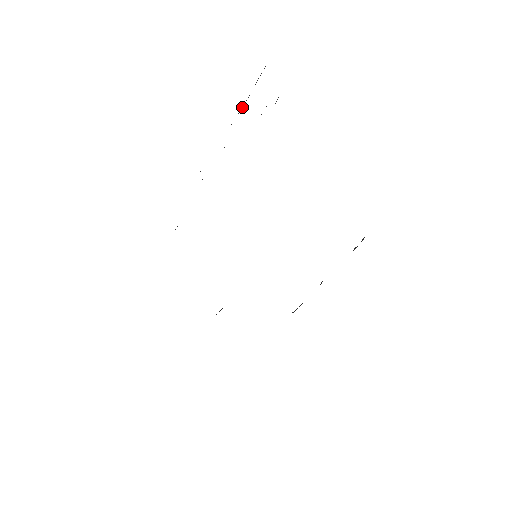
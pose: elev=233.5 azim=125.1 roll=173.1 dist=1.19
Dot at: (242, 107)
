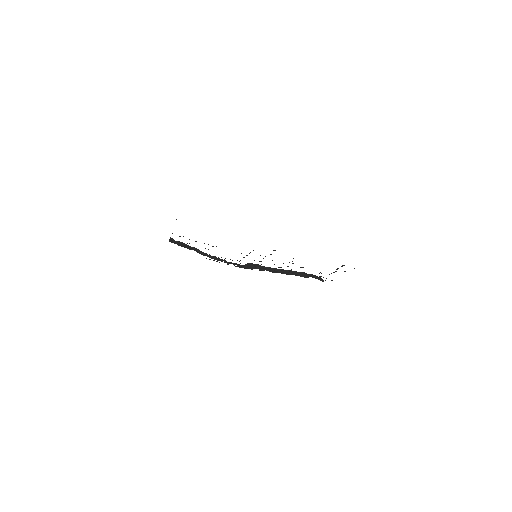
Dot at: occluded
